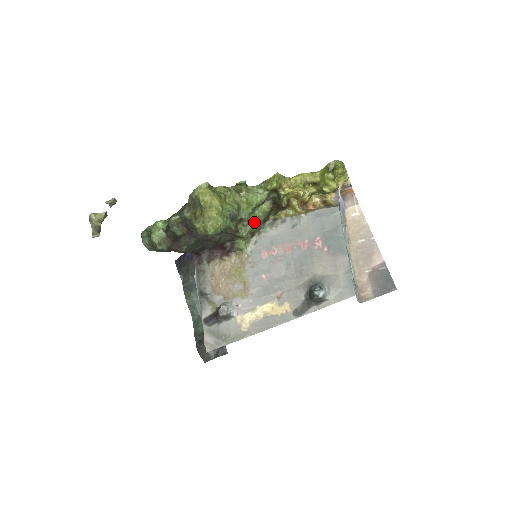
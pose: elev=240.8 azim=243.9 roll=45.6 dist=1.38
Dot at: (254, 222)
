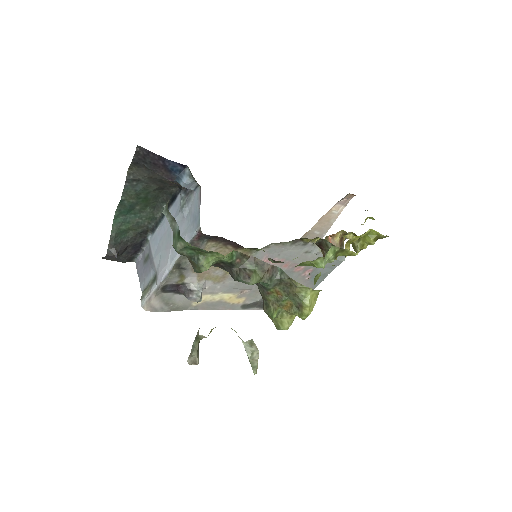
Dot at: occluded
